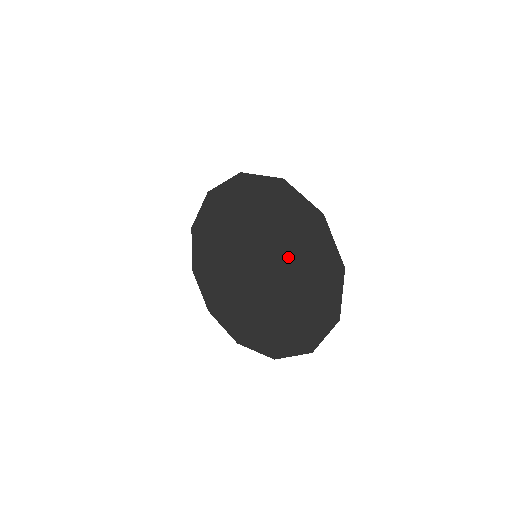
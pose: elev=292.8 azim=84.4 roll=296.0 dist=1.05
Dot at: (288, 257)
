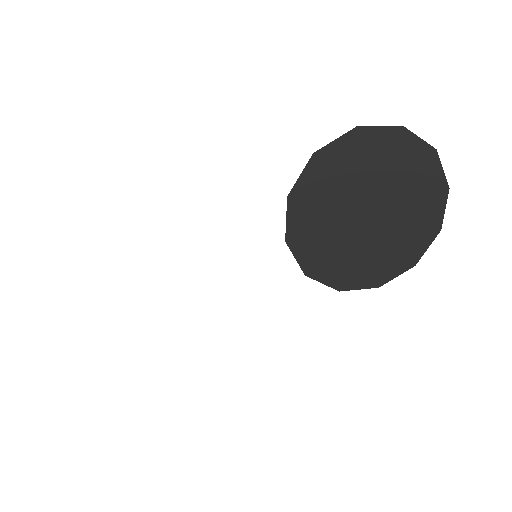
Dot at: (390, 182)
